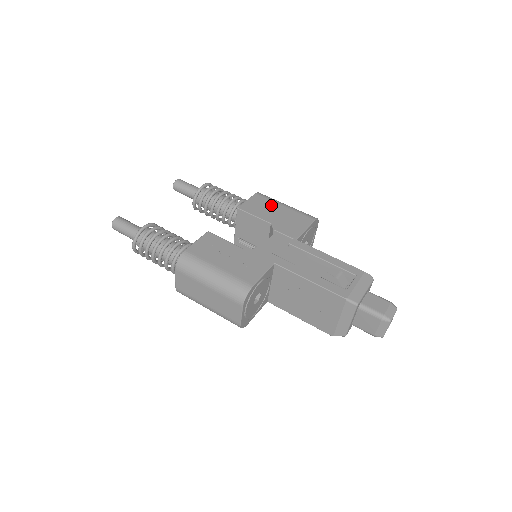
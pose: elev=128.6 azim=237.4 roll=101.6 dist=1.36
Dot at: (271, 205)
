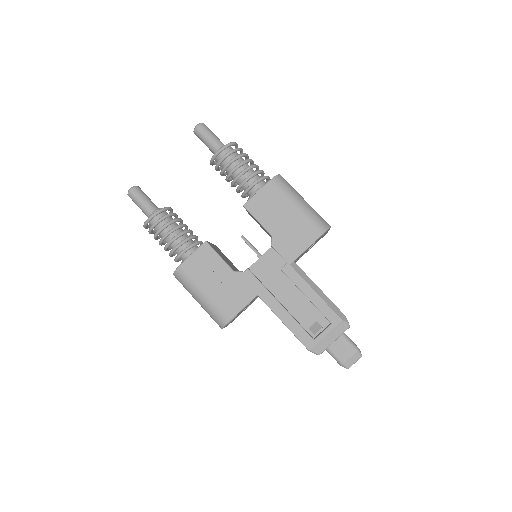
Dot at: (281, 204)
